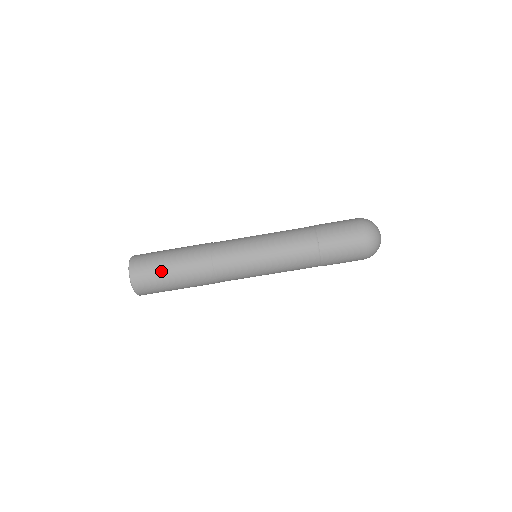
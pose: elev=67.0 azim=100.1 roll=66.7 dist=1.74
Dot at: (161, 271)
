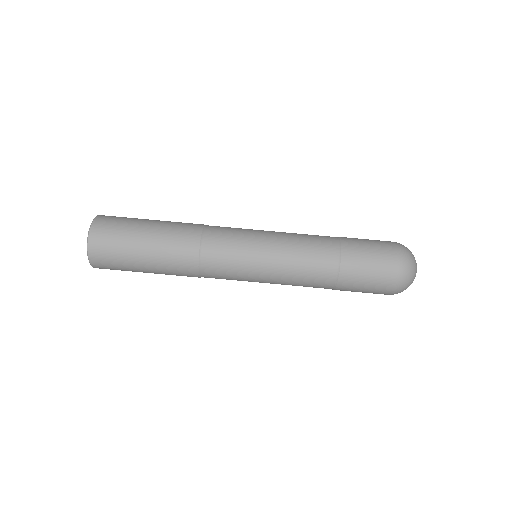
Dot at: (130, 256)
